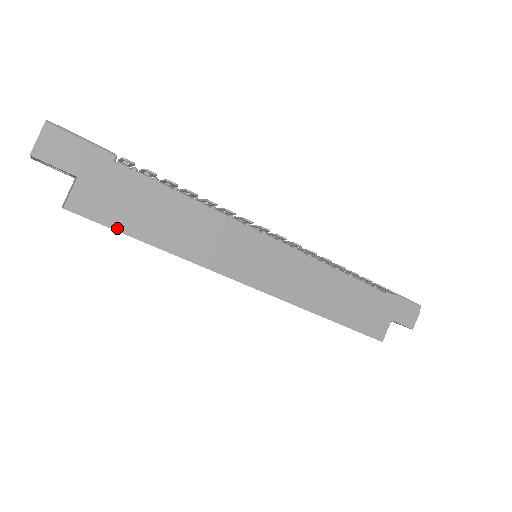
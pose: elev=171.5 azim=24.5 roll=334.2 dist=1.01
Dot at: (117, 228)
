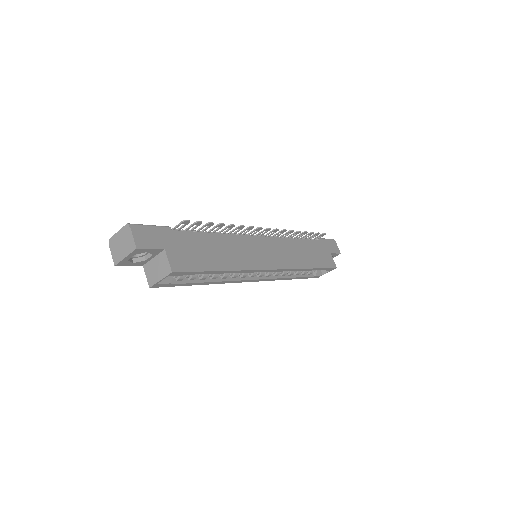
Dot at: (201, 270)
